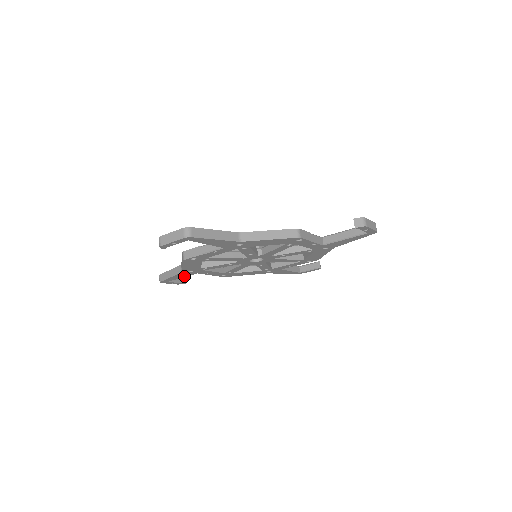
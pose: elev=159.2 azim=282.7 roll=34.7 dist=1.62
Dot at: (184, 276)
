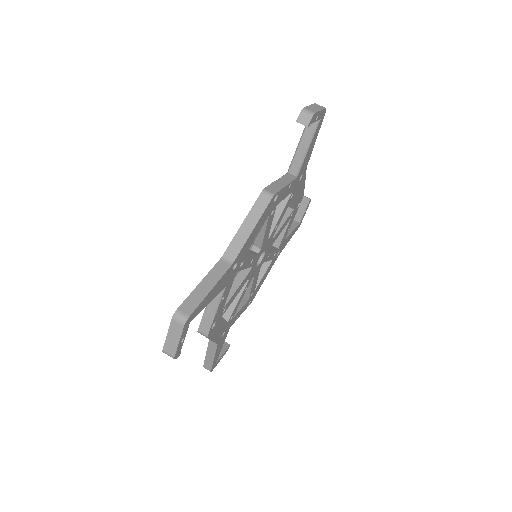
Dot at: (222, 343)
